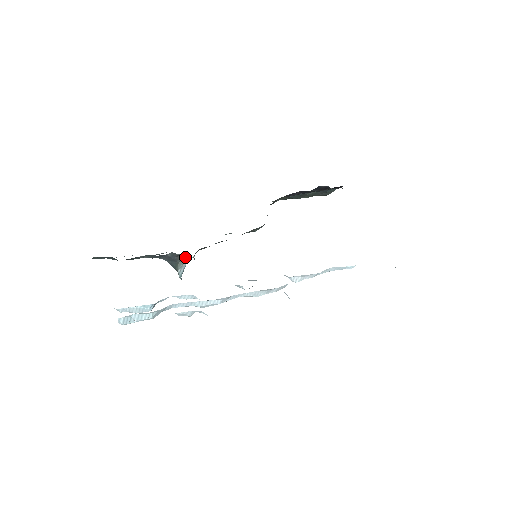
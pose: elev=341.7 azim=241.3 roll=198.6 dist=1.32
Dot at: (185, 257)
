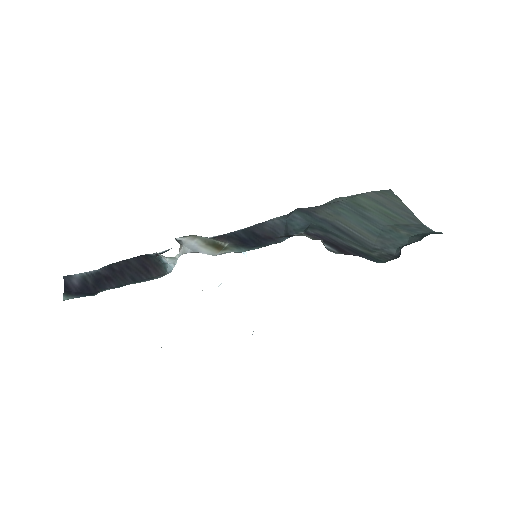
Dot at: (168, 261)
